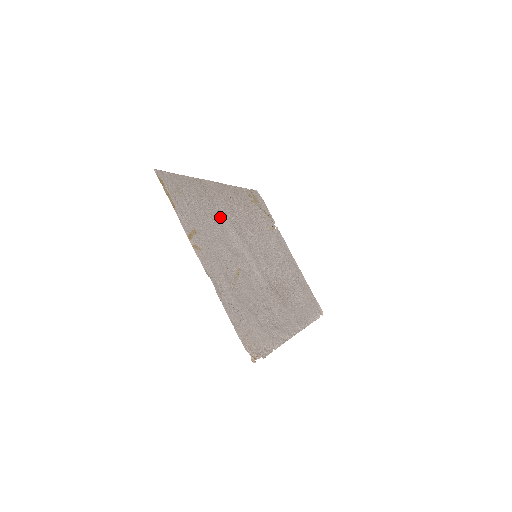
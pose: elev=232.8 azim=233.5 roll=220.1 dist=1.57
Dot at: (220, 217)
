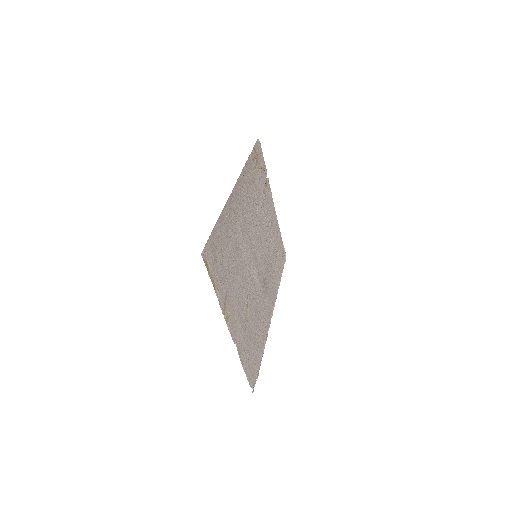
Dot at: (238, 241)
